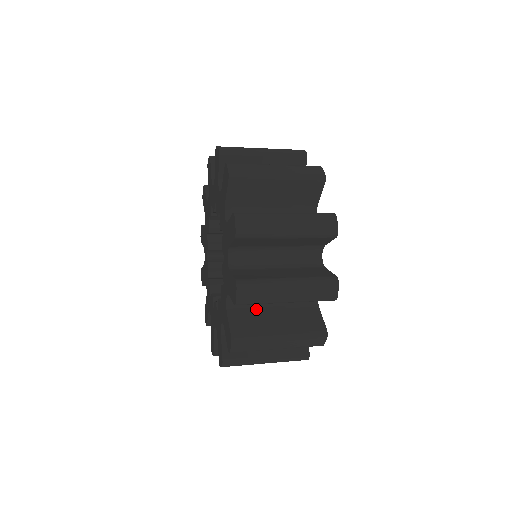
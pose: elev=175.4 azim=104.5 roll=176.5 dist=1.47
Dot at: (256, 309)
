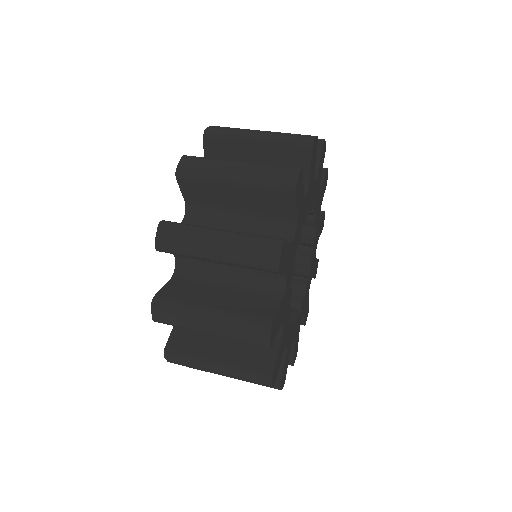
Dot at: occluded
